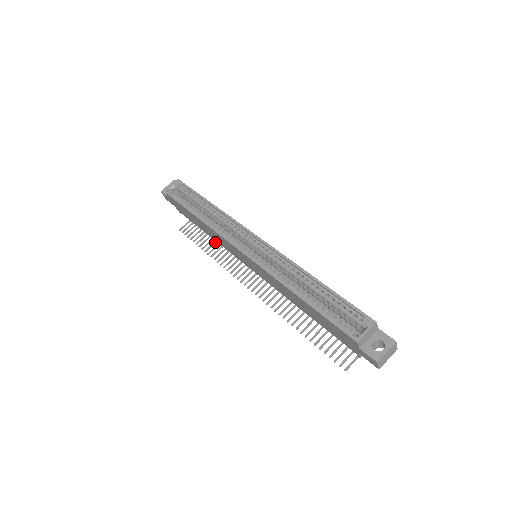
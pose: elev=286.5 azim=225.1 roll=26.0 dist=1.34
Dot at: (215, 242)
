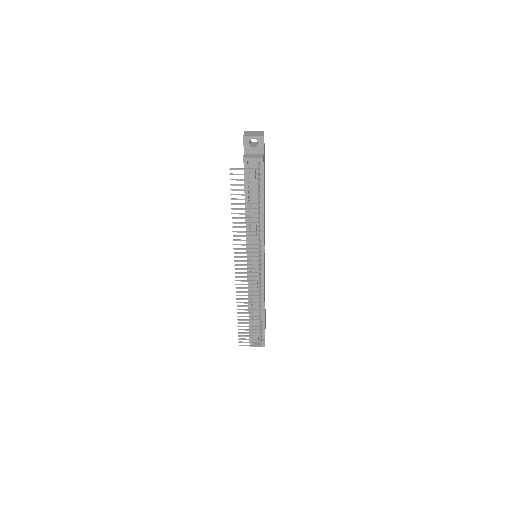
Dot at: (249, 316)
